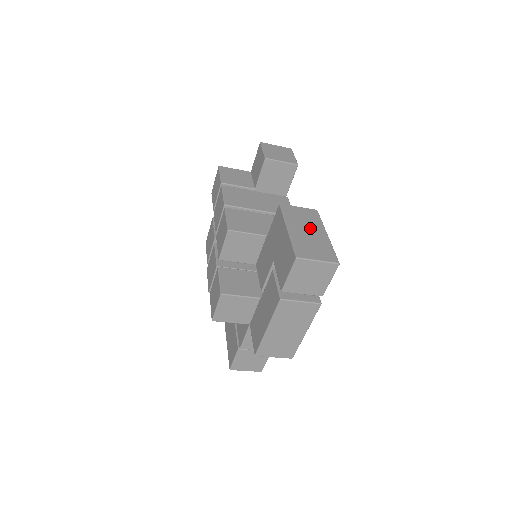
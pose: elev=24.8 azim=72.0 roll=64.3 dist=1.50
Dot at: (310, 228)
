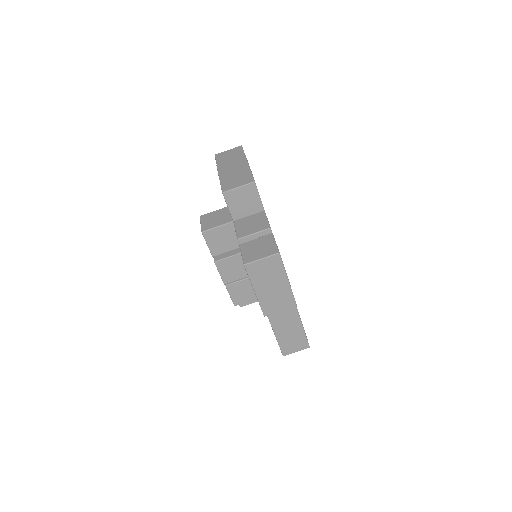
Dot at: occluded
